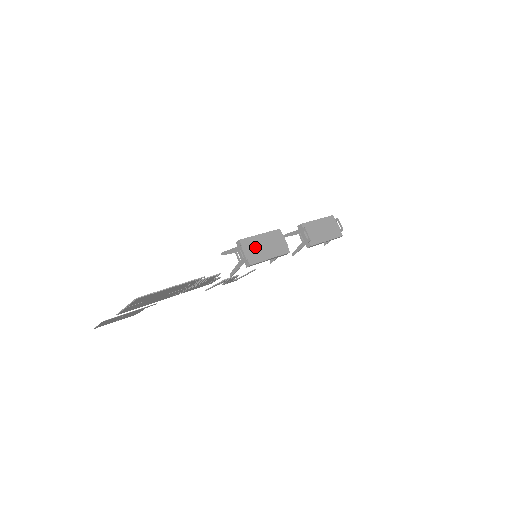
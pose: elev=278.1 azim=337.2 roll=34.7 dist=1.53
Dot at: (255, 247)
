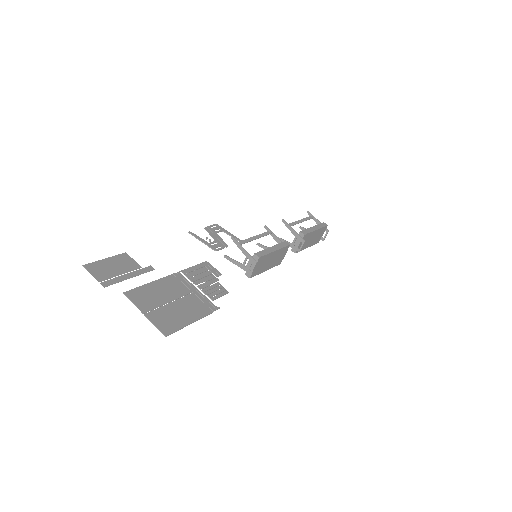
Dot at: (264, 263)
